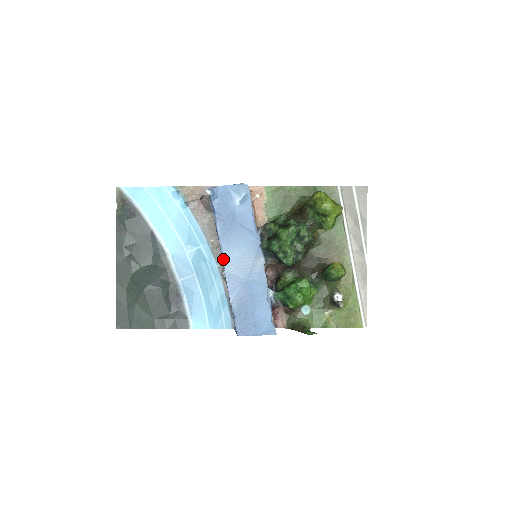
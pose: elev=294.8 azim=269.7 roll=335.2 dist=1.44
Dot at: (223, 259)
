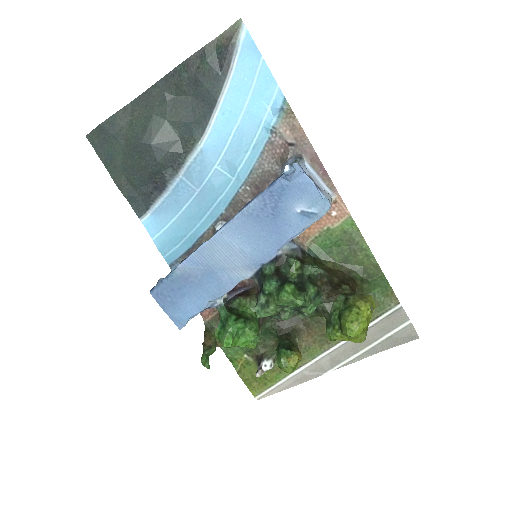
Dot at: (220, 230)
